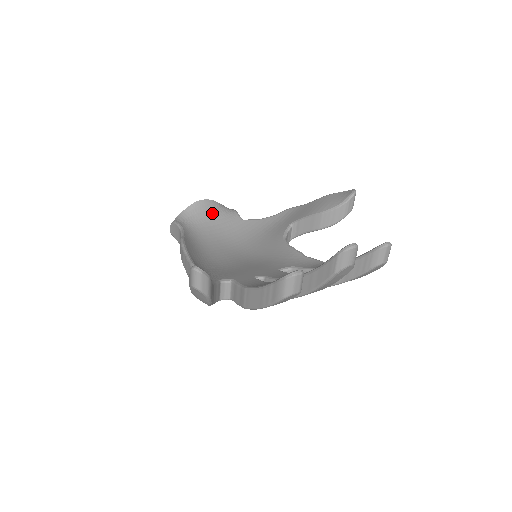
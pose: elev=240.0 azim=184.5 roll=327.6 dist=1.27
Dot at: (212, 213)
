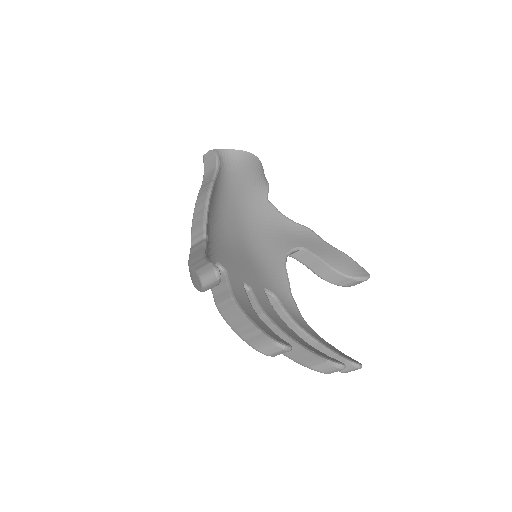
Dot at: (251, 172)
